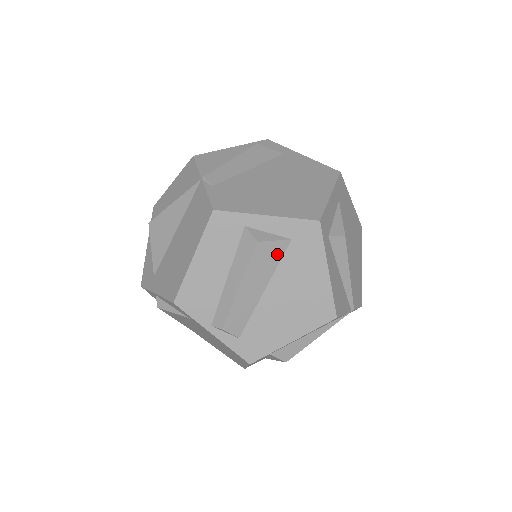
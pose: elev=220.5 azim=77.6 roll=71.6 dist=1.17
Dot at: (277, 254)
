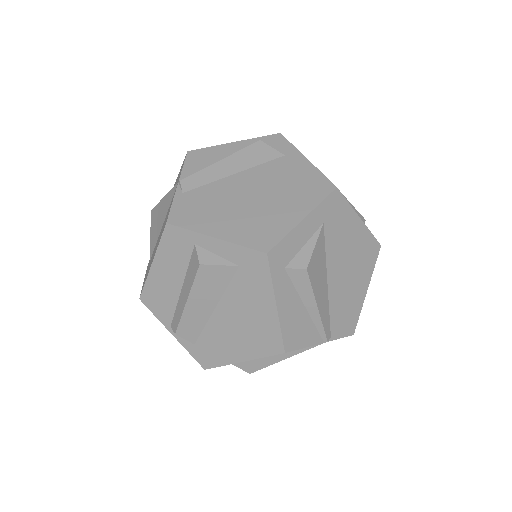
Dot at: (224, 278)
